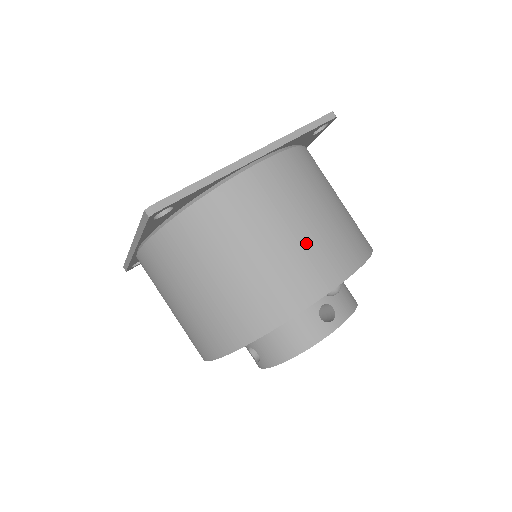
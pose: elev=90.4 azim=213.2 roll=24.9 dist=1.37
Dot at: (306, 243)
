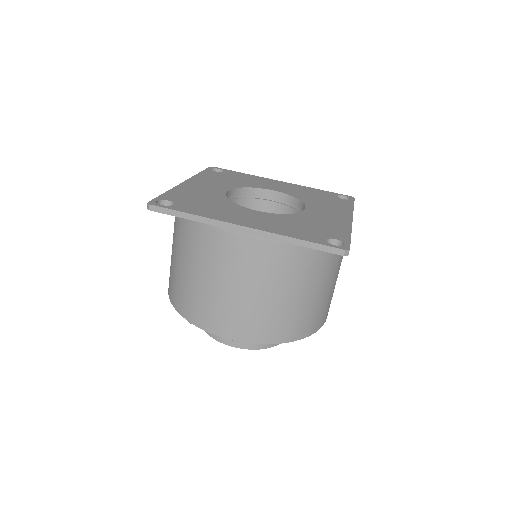
Dot at: occluded
